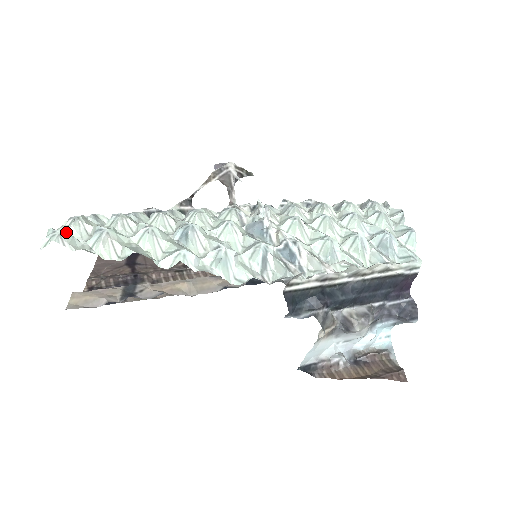
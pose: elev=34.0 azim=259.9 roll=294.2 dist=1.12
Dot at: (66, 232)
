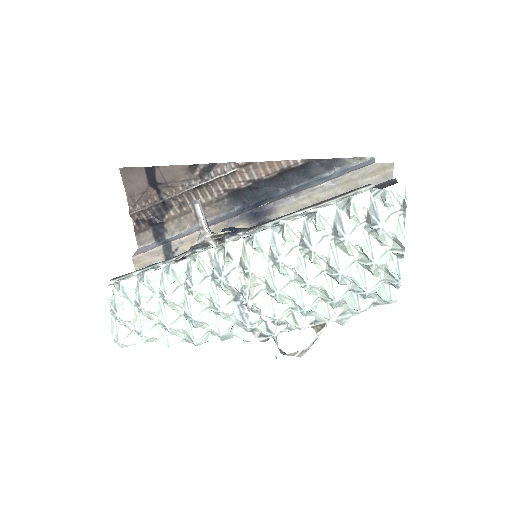
Dot at: (122, 336)
